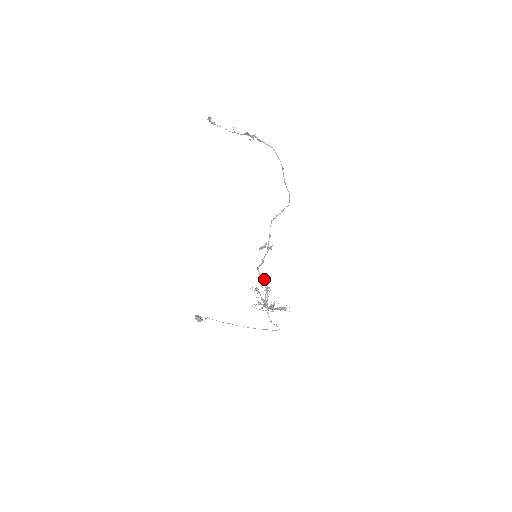
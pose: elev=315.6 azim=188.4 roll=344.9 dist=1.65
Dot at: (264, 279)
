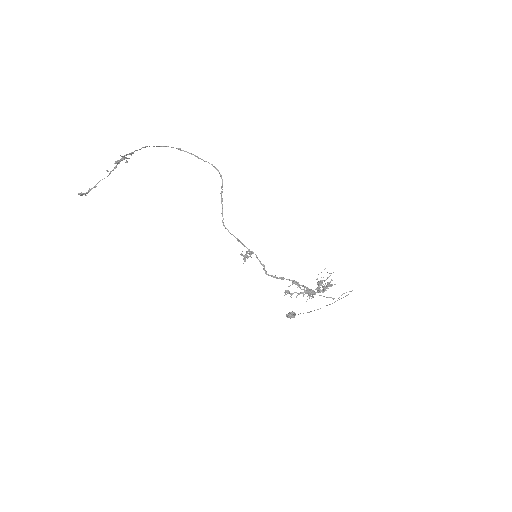
Dot at: (282, 278)
